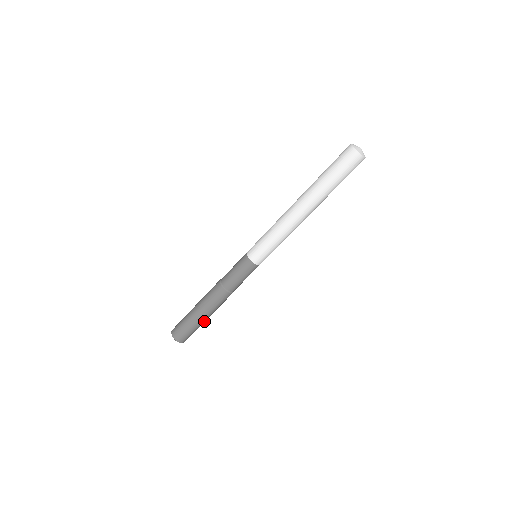
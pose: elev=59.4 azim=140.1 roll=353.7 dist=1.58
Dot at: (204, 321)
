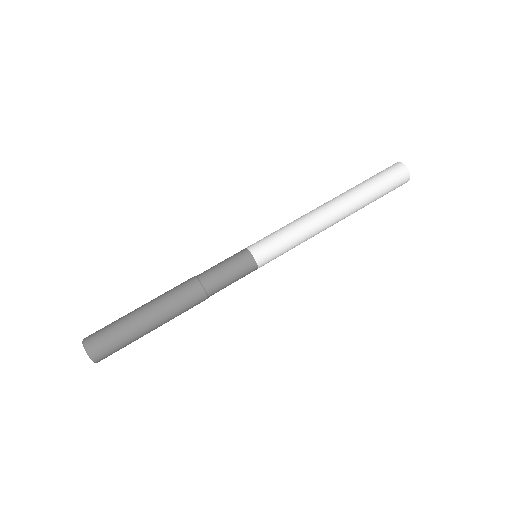
Dot at: (146, 333)
